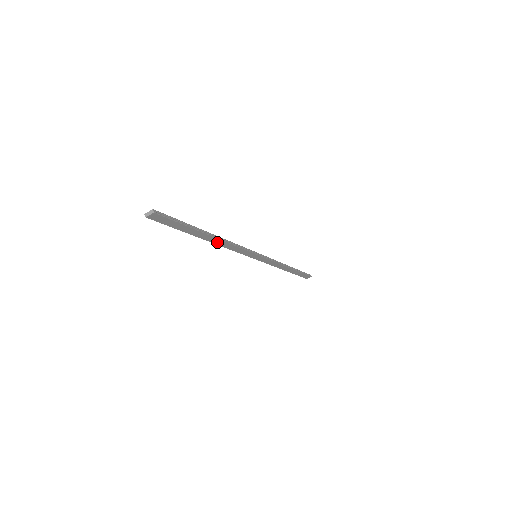
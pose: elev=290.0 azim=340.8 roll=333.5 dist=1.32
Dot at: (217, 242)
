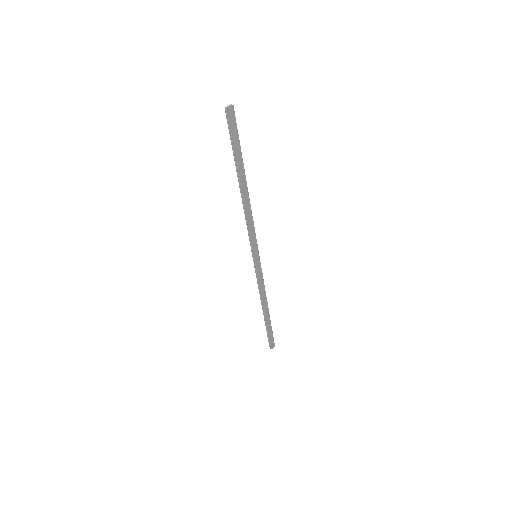
Dot at: (245, 198)
